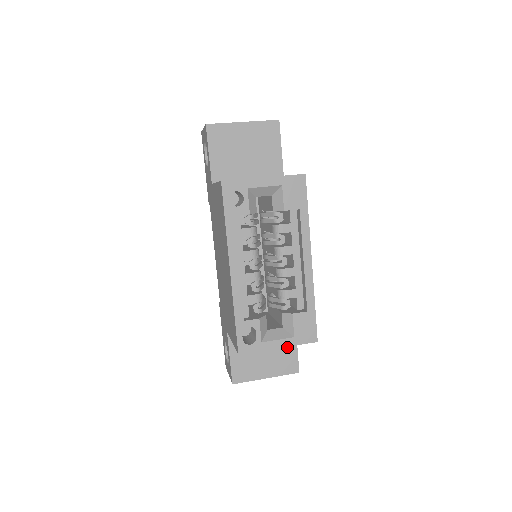
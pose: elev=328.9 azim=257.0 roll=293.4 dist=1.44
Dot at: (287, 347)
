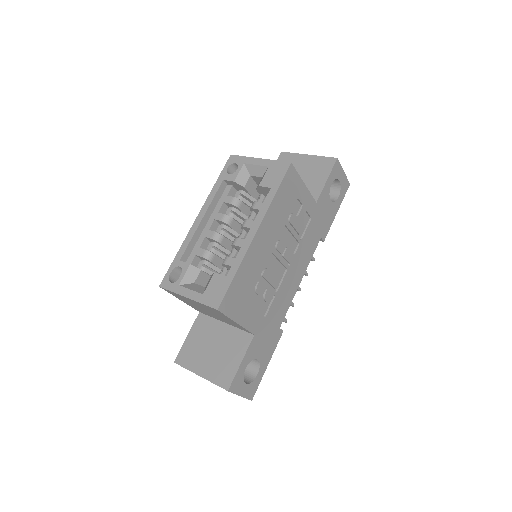
Dot at: (233, 356)
